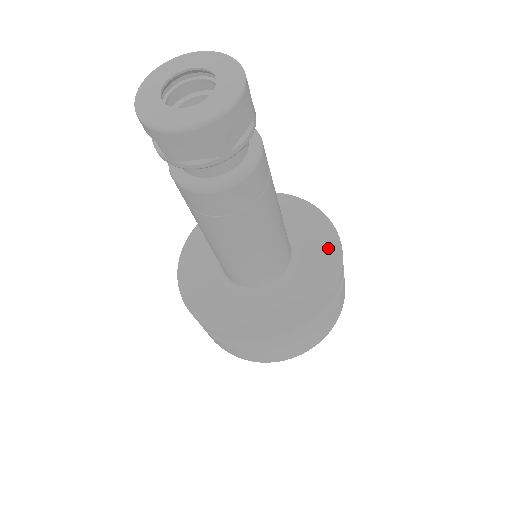
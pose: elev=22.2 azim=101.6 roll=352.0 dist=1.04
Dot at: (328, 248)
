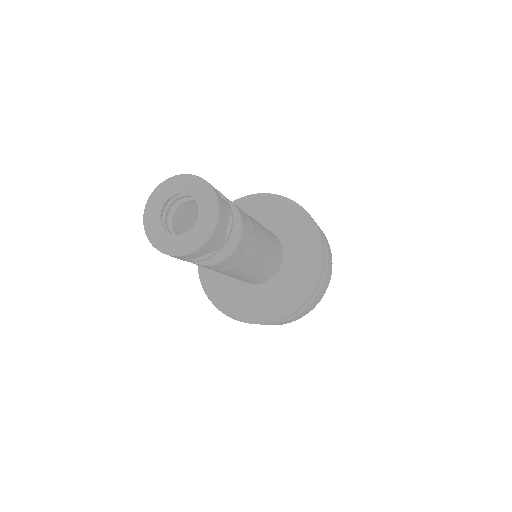
Dot at: (307, 231)
